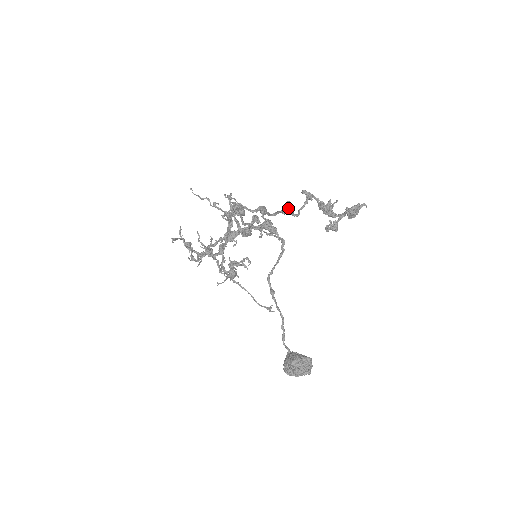
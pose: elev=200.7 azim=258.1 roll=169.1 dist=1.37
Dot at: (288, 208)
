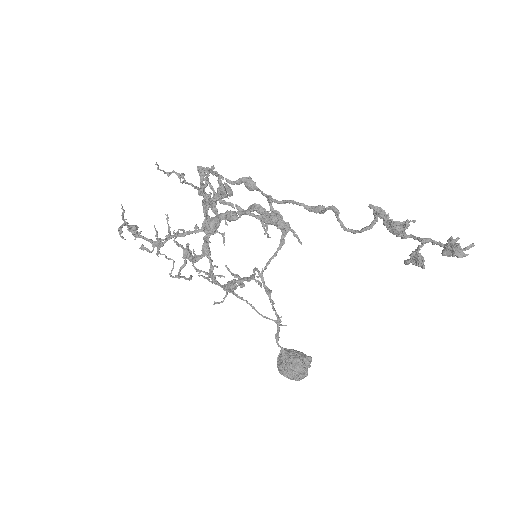
Dot at: occluded
